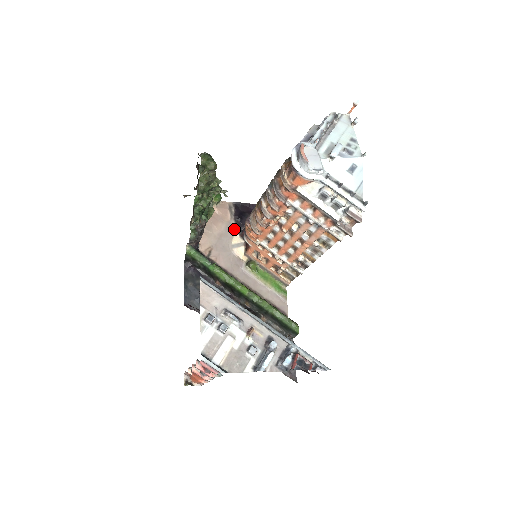
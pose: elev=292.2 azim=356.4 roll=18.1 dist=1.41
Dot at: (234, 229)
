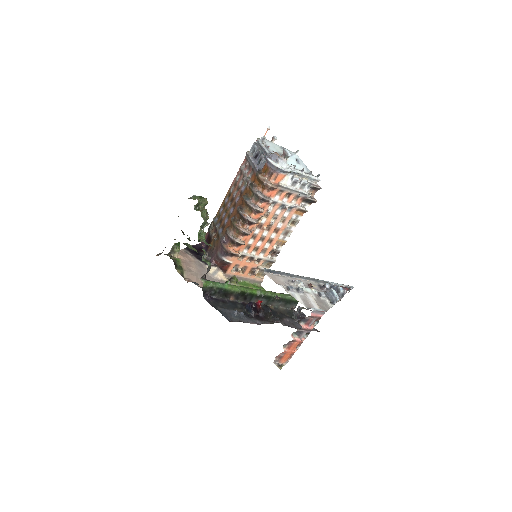
Dot at: (202, 264)
